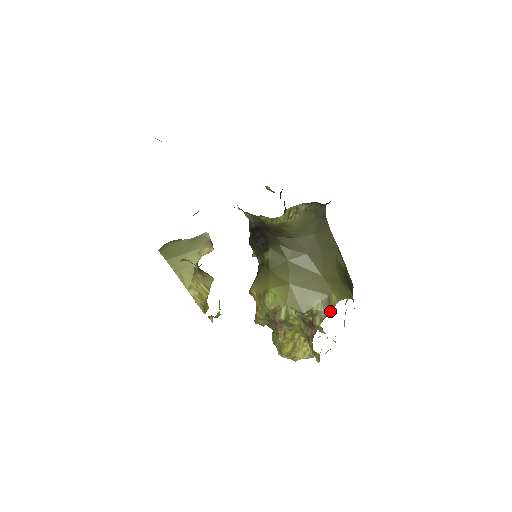
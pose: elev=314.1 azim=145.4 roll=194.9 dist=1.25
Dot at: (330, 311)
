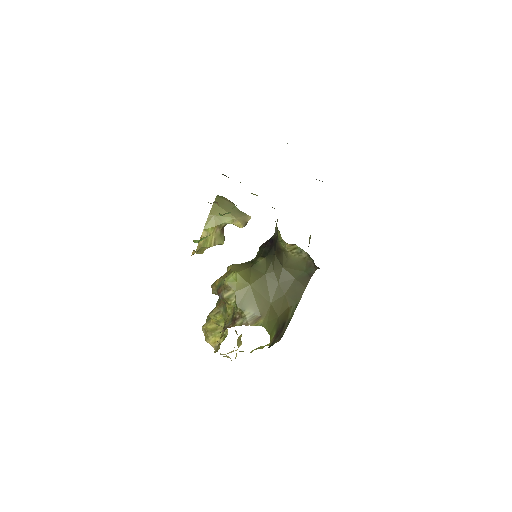
Dot at: (251, 325)
